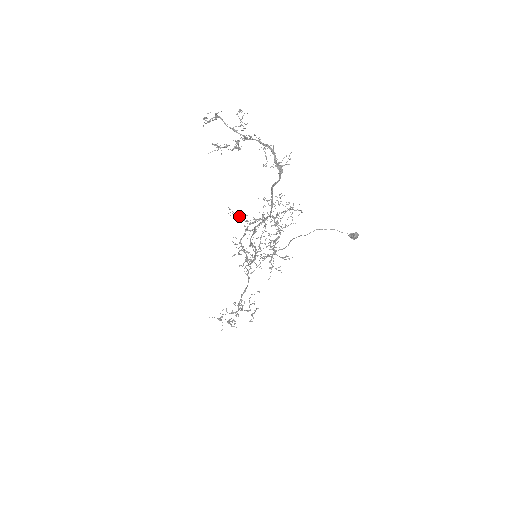
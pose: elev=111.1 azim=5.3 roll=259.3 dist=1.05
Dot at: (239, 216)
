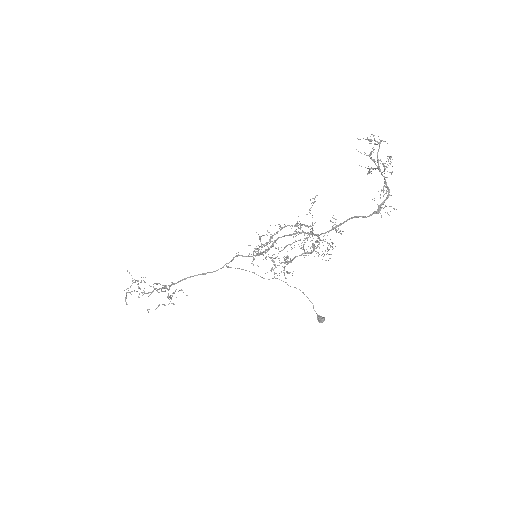
Dot at: (310, 210)
